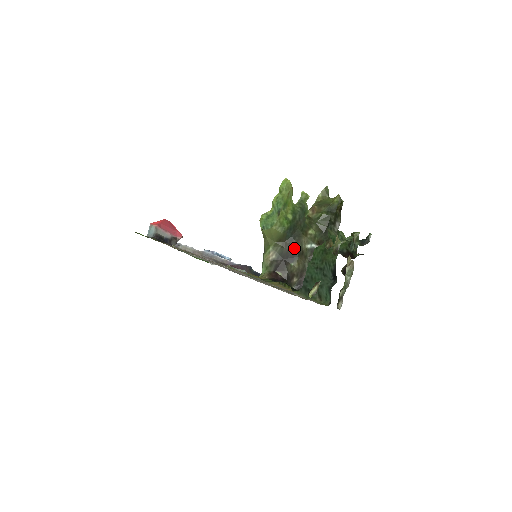
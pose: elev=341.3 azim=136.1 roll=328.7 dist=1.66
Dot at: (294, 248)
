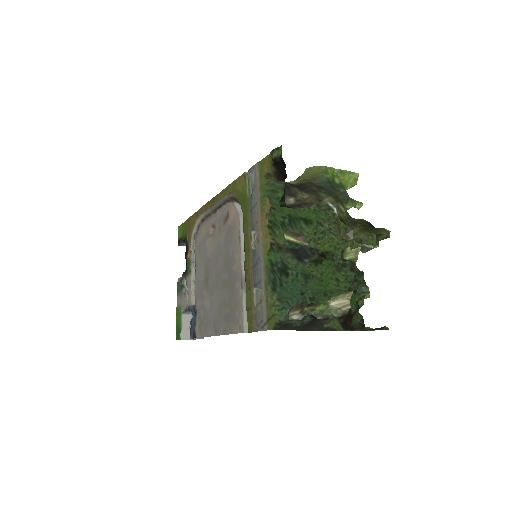
Dot at: (317, 190)
